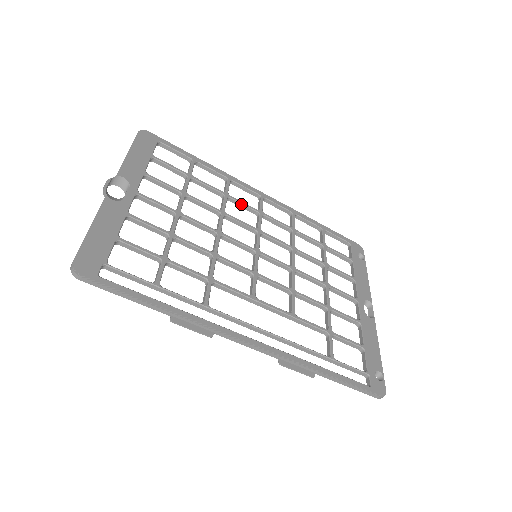
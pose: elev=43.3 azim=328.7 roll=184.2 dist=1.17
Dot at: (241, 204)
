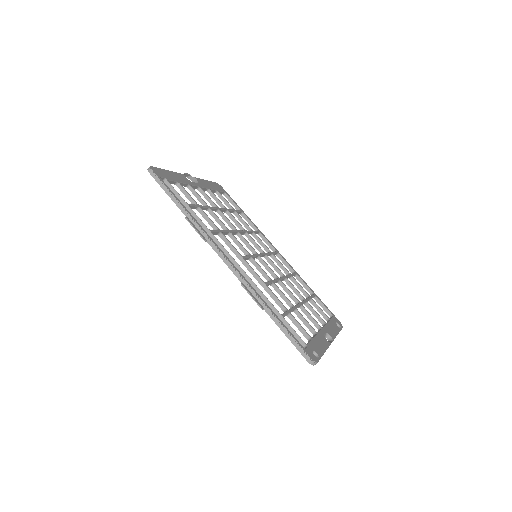
Dot at: (260, 241)
